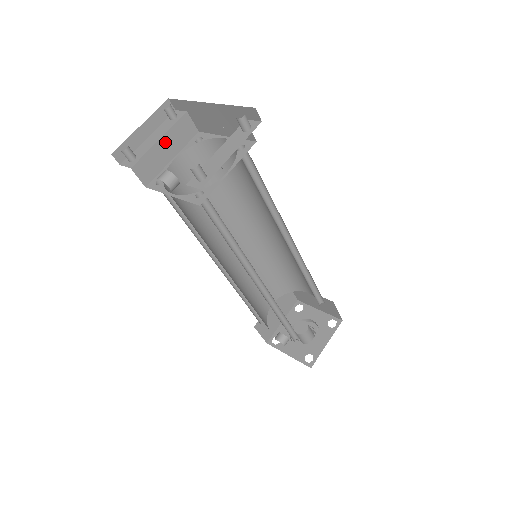
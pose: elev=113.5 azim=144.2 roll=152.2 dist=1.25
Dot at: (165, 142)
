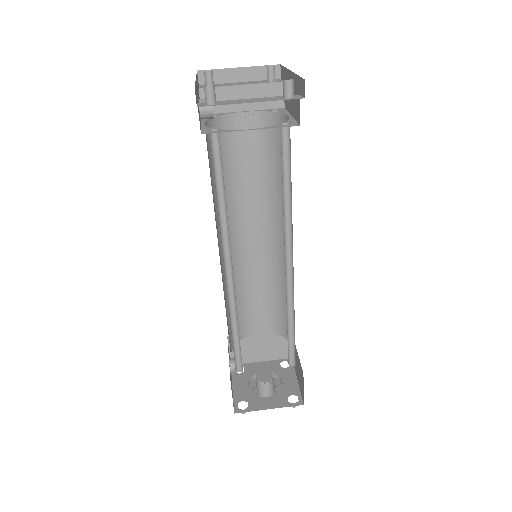
Dot at: (245, 91)
